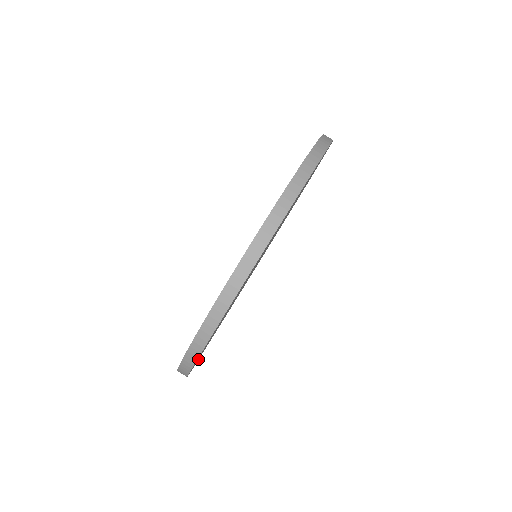
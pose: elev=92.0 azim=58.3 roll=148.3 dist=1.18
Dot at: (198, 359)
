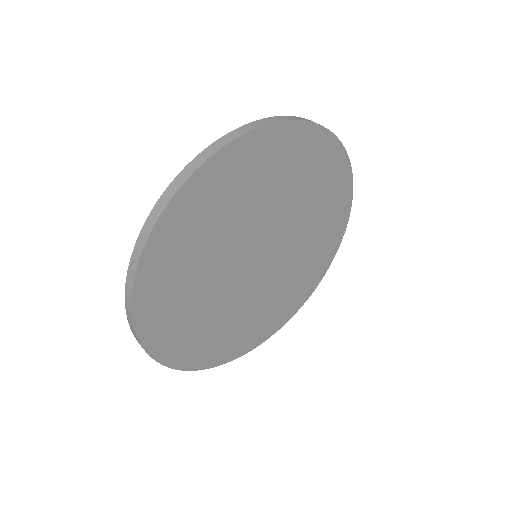
Dot at: (174, 209)
